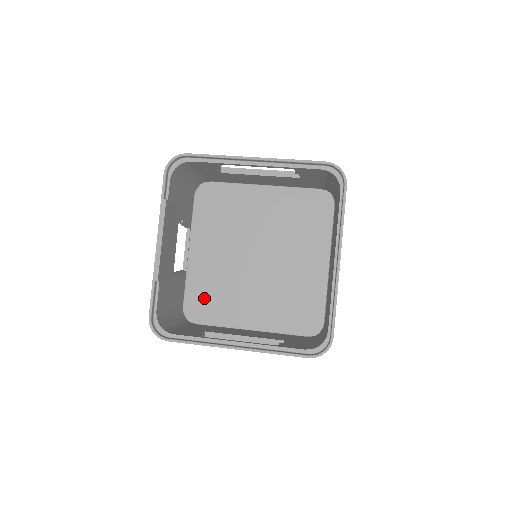
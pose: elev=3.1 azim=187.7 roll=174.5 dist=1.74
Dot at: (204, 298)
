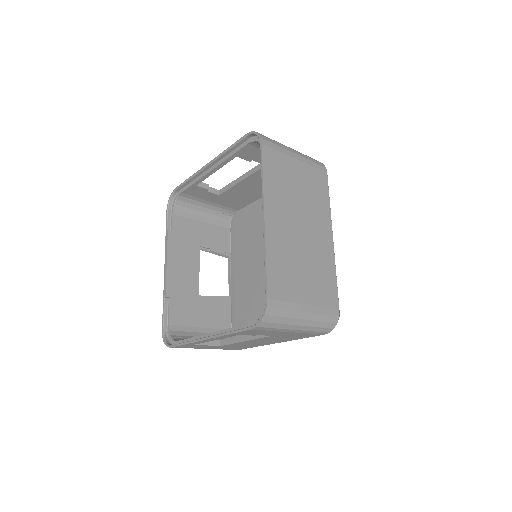
Dot at: (243, 316)
